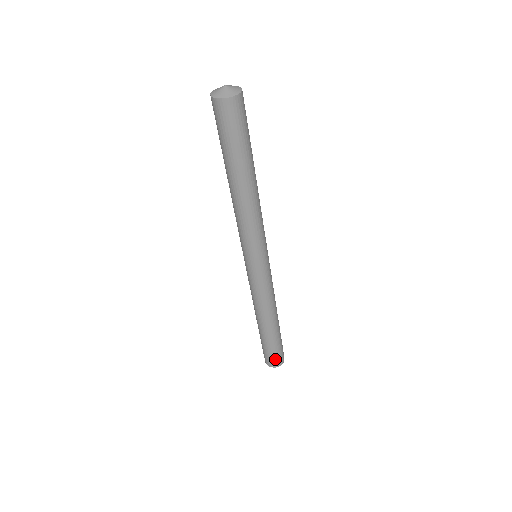
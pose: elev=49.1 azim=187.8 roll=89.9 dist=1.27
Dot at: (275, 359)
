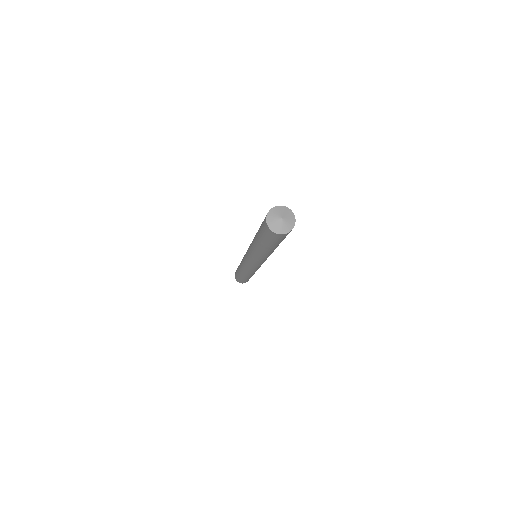
Dot at: (244, 282)
